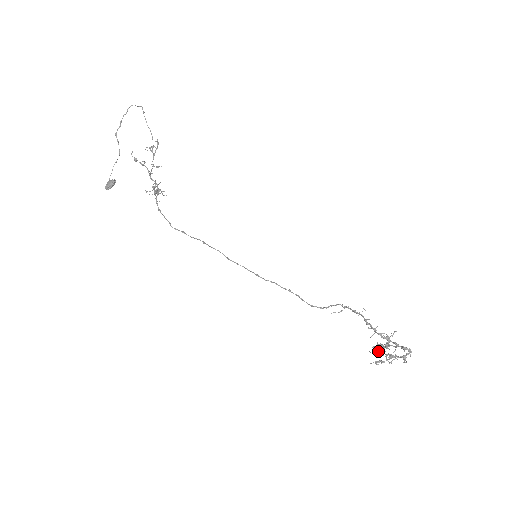
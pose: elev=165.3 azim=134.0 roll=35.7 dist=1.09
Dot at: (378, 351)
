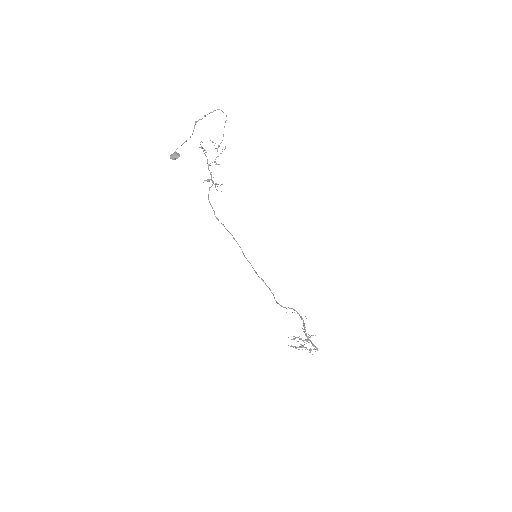
Dot at: occluded
